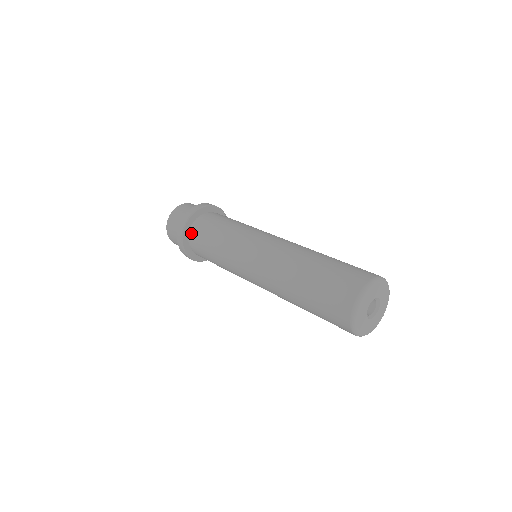
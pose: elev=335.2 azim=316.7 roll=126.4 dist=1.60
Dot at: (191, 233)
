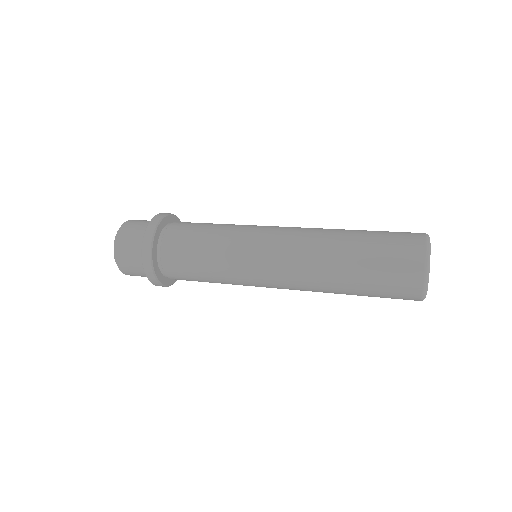
Dot at: (162, 246)
